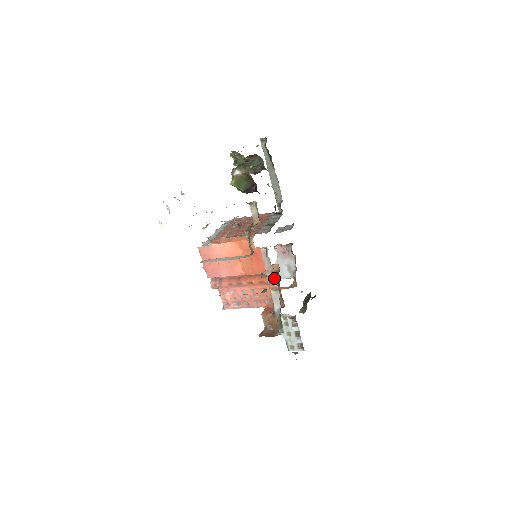
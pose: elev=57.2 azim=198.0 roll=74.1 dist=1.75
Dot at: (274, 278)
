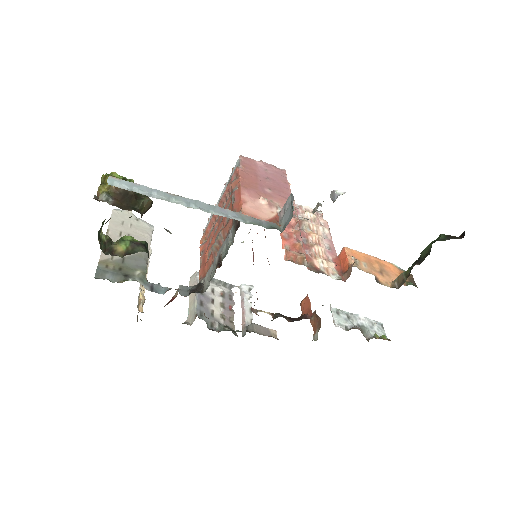
Dot at: occluded
